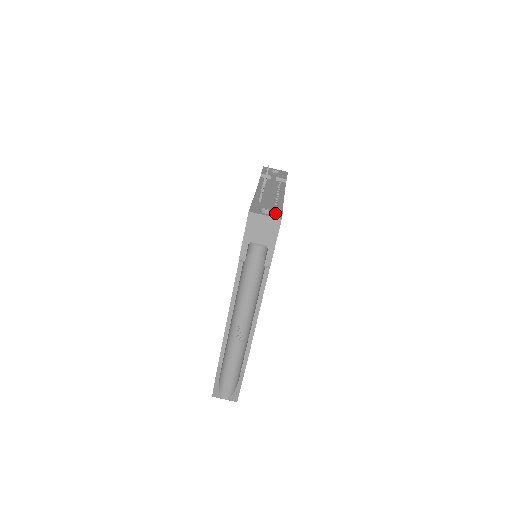
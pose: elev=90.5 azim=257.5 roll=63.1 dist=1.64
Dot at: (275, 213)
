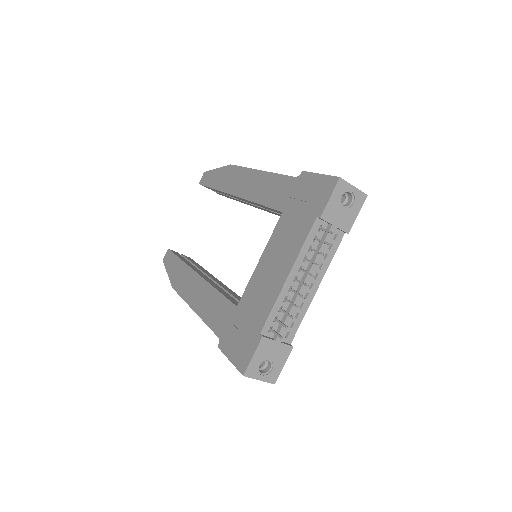
Dot at: (274, 371)
